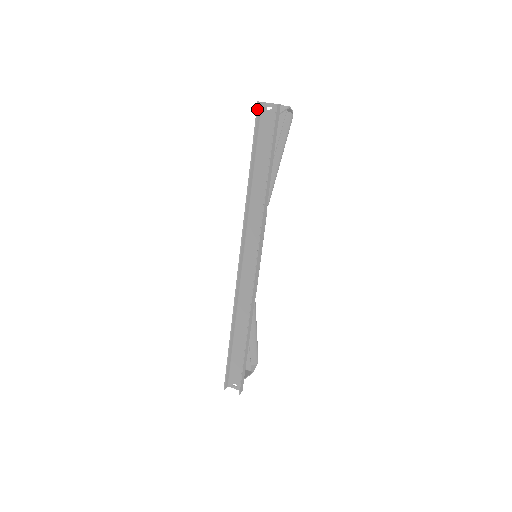
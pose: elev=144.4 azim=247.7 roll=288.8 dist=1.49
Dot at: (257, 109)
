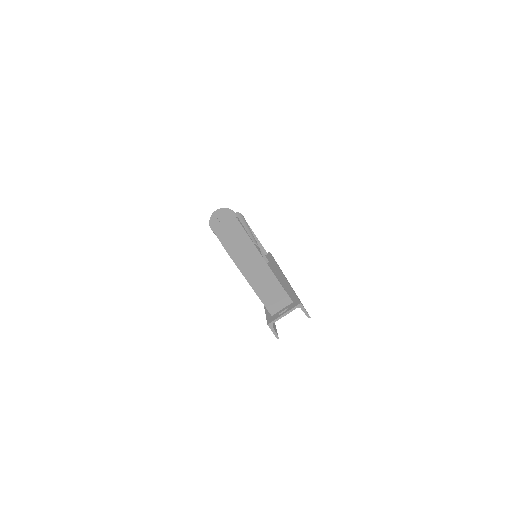
Dot at: occluded
